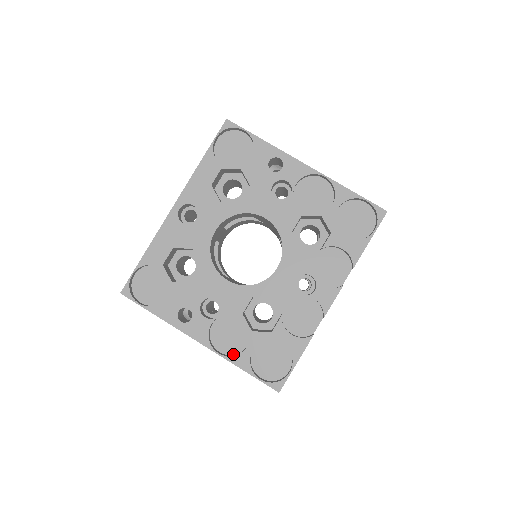
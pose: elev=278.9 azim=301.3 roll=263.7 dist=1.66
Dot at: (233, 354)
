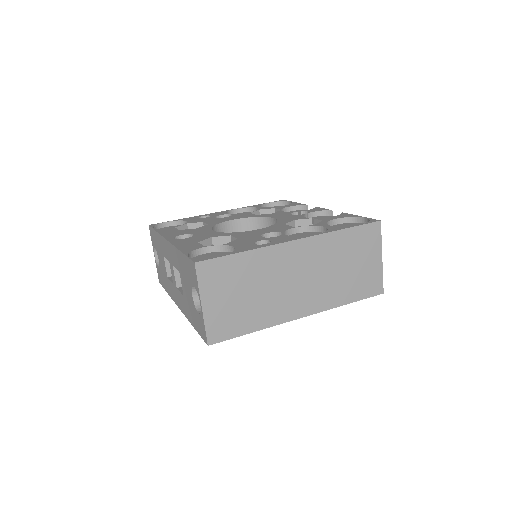
Dot at: occluded
